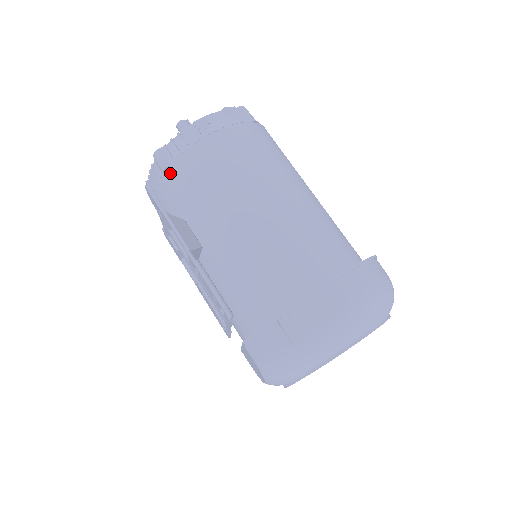
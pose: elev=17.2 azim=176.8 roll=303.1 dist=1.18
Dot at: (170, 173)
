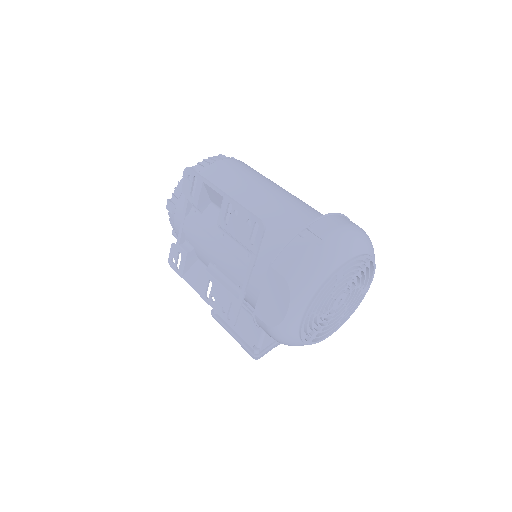
Dot at: occluded
